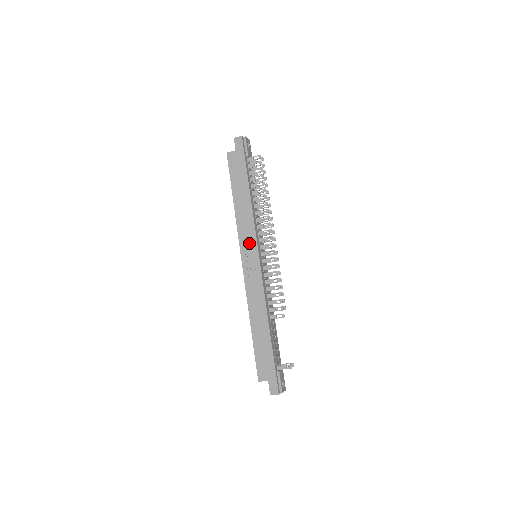
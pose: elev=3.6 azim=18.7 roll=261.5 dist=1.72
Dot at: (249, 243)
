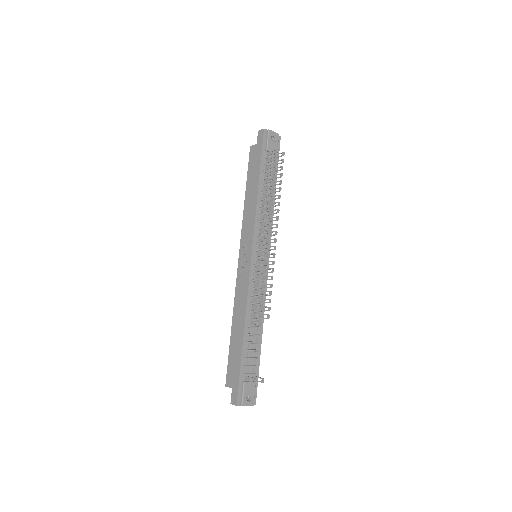
Dot at: (247, 241)
